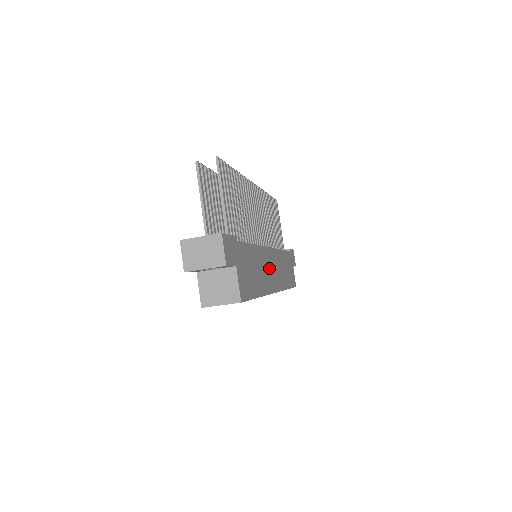
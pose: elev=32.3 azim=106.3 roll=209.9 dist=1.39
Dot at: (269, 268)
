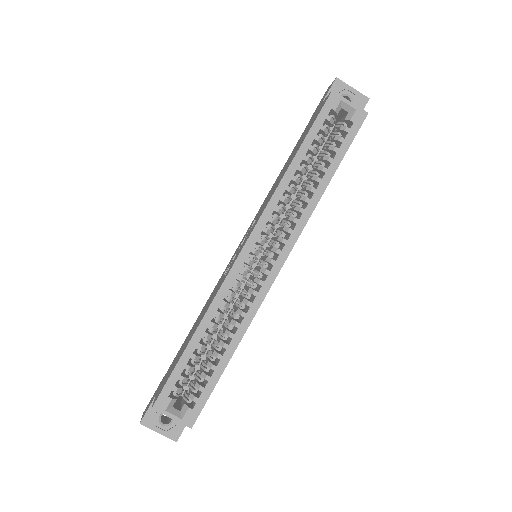
Dot at: occluded
